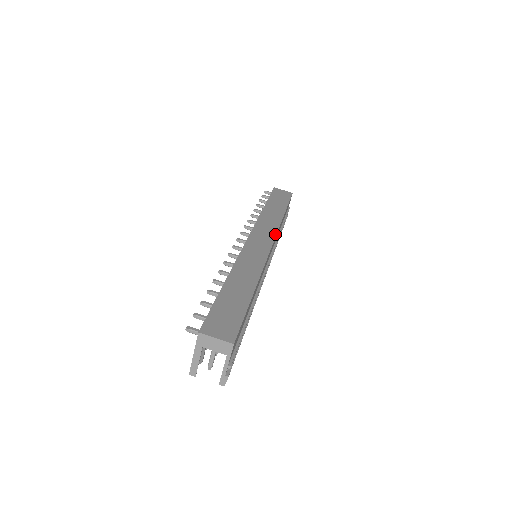
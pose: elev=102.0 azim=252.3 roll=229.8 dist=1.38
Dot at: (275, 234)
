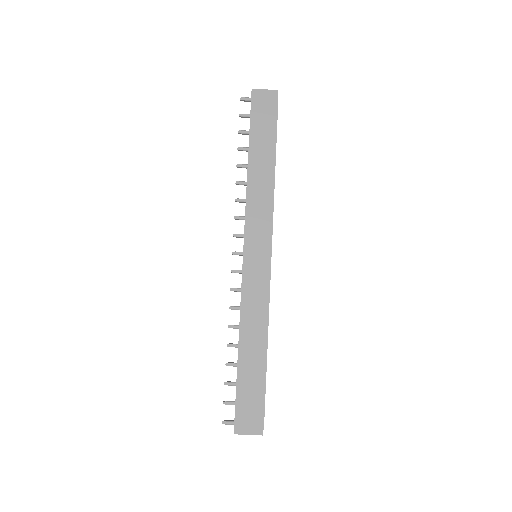
Dot at: (270, 229)
